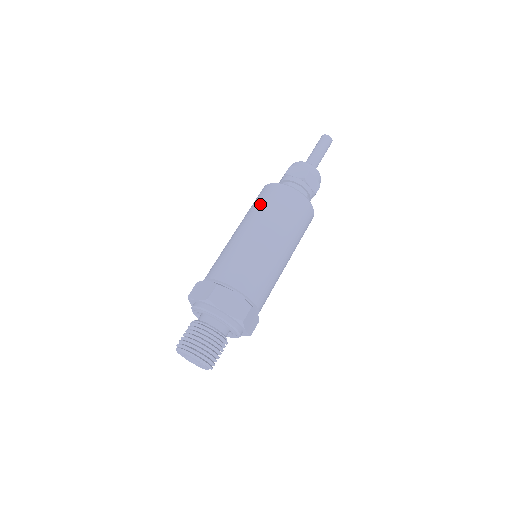
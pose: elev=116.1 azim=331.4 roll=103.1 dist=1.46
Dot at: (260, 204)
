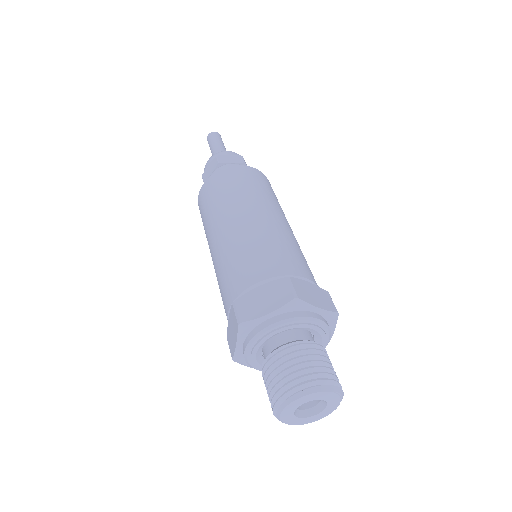
Dot at: (232, 189)
